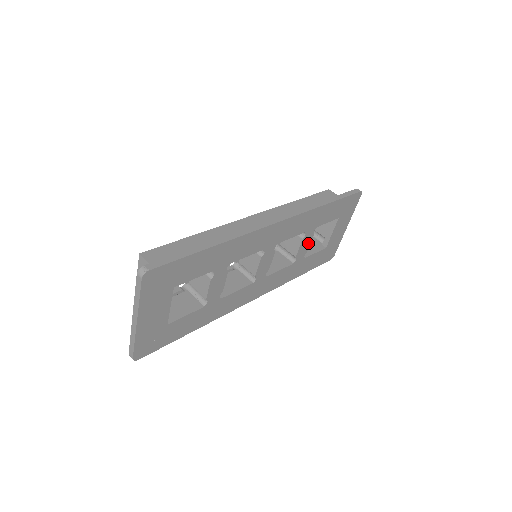
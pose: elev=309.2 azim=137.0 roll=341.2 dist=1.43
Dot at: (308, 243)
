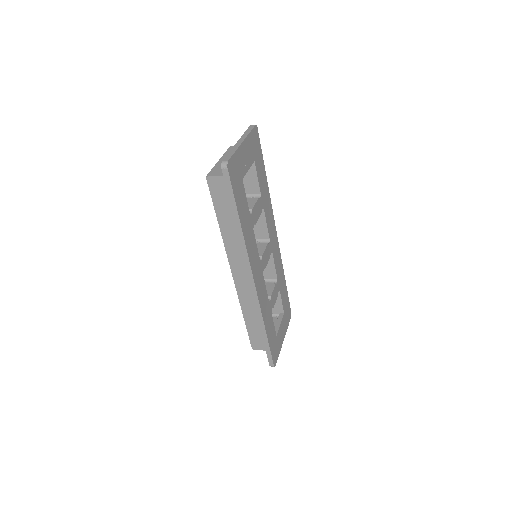
Dot at: (275, 298)
